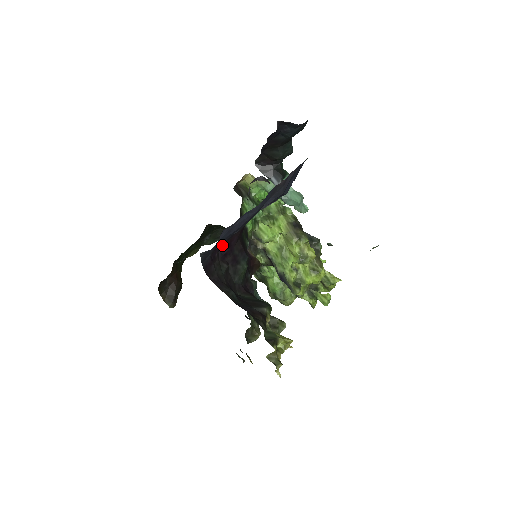
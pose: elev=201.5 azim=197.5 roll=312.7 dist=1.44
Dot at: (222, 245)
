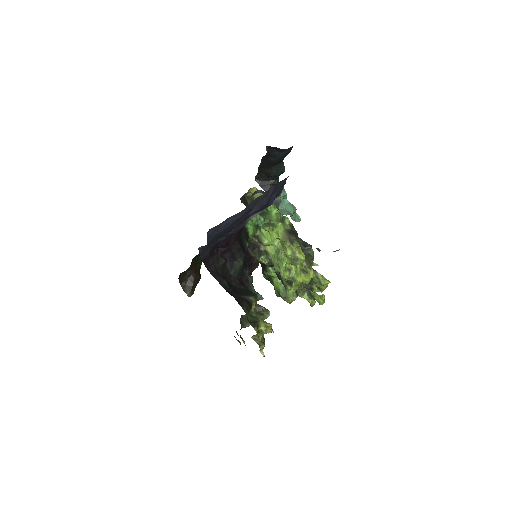
Dot at: (221, 243)
